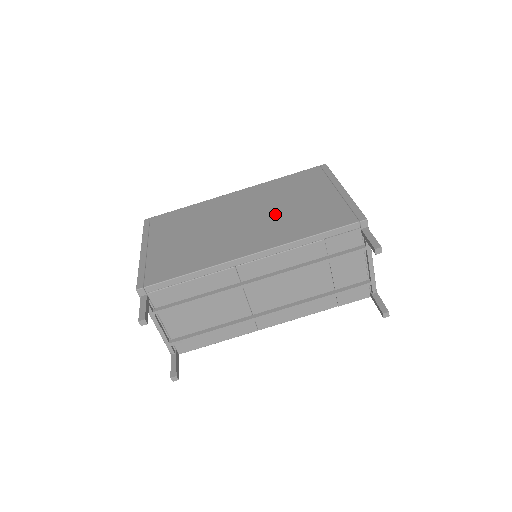
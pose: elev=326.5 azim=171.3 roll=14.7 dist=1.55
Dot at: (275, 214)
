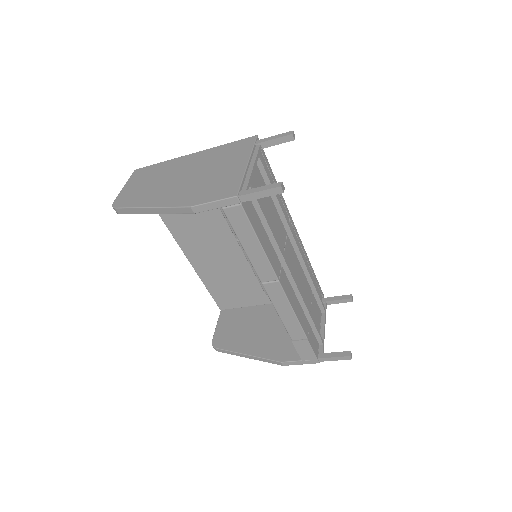
Dot at: occluded
